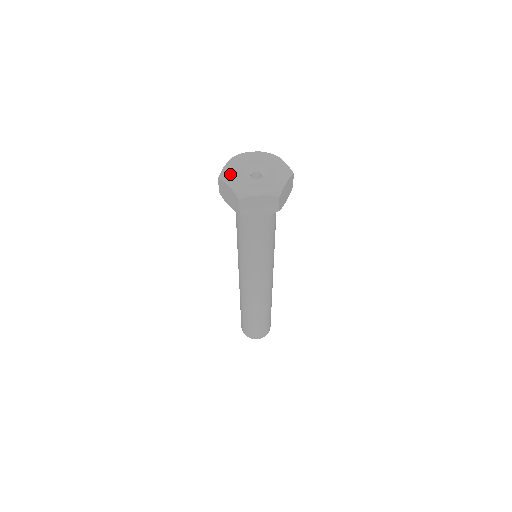
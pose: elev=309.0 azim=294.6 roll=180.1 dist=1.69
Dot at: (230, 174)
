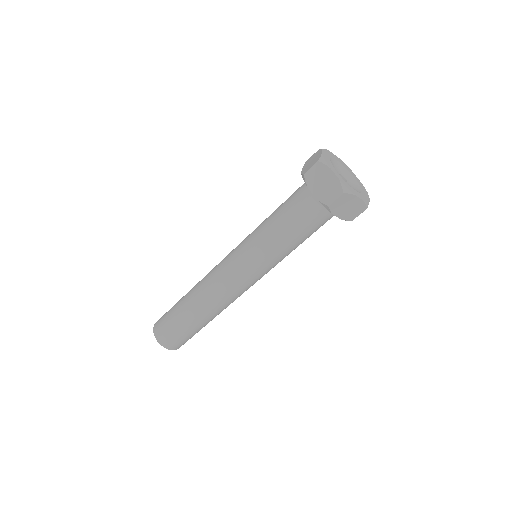
Dot at: (330, 155)
